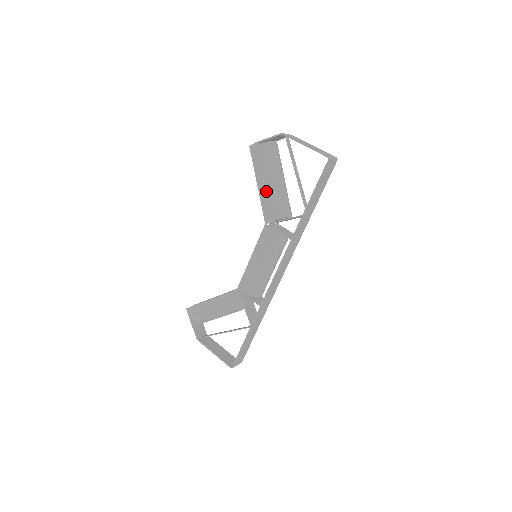
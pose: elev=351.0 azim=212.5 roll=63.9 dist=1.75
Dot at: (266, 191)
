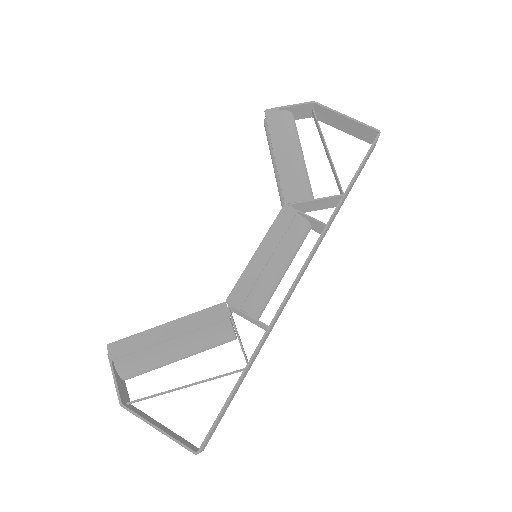
Dot at: (288, 163)
